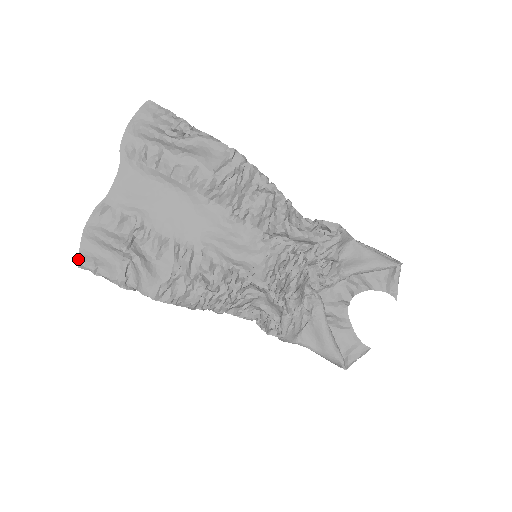
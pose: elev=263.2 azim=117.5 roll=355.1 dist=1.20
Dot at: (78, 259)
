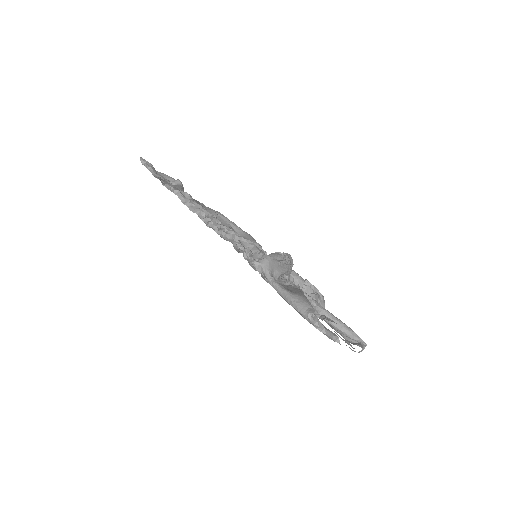
Dot at: occluded
